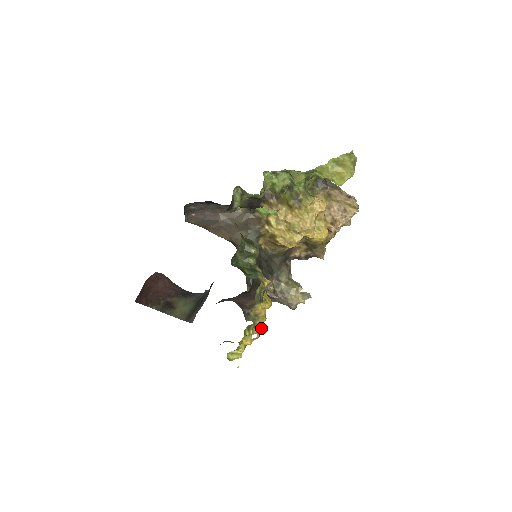
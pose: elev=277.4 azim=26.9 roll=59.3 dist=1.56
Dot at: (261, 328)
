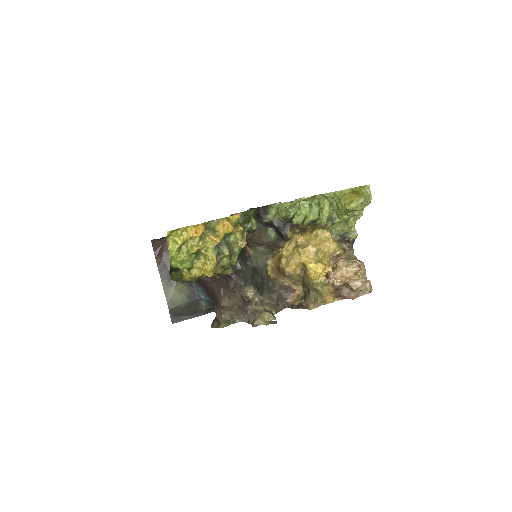
Dot at: (211, 265)
